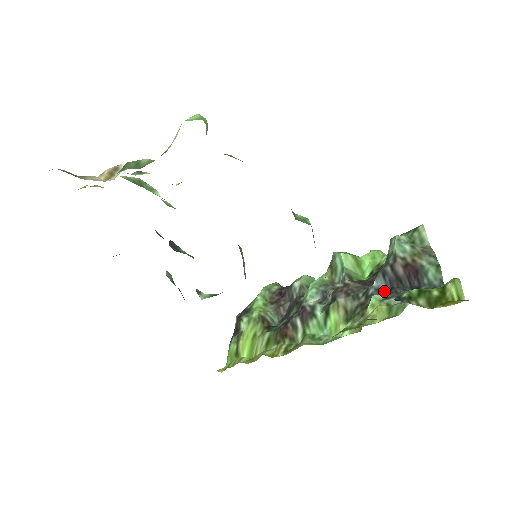
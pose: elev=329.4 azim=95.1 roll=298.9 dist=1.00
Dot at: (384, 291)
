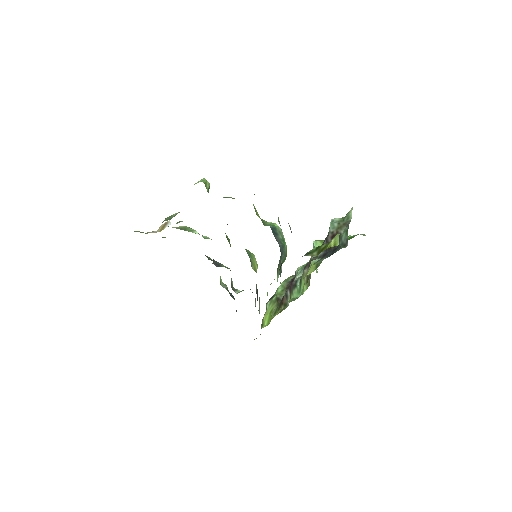
Dot at: (322, 257)
